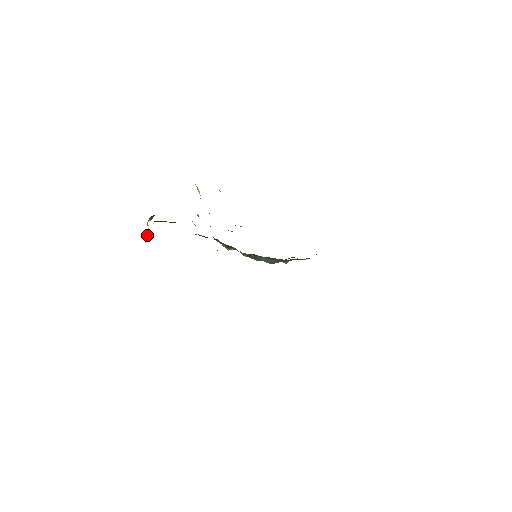
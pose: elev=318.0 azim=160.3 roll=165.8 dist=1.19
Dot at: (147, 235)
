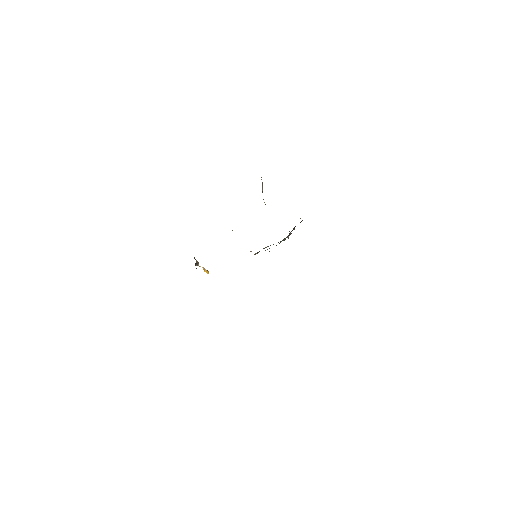
Dot at: (205, 271)
